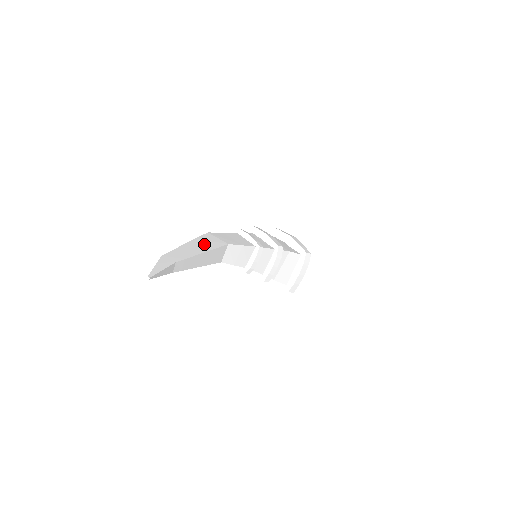
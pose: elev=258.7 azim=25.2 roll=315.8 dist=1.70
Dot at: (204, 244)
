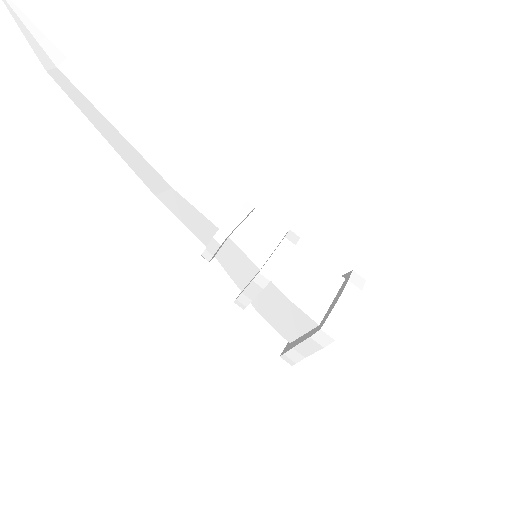
Dot at: occluded
